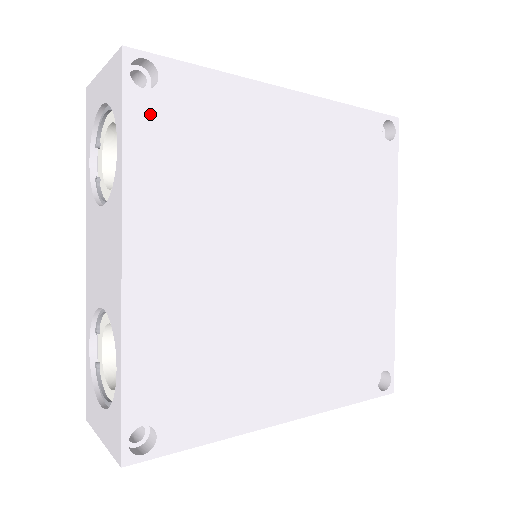
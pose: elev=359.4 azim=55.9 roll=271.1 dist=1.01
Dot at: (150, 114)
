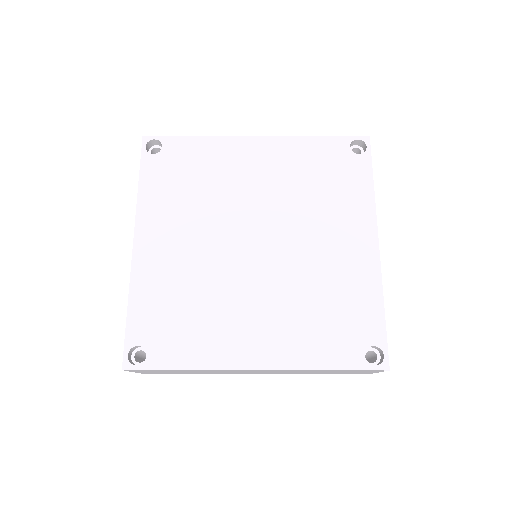
Dot at: (156, 166)
